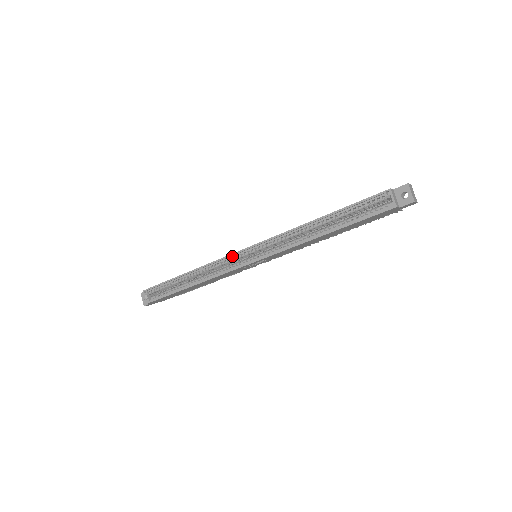
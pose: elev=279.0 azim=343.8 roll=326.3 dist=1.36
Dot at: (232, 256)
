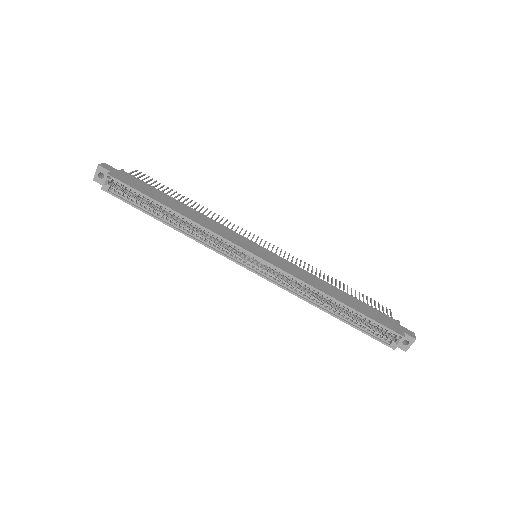
Dot at: (238, 247)
